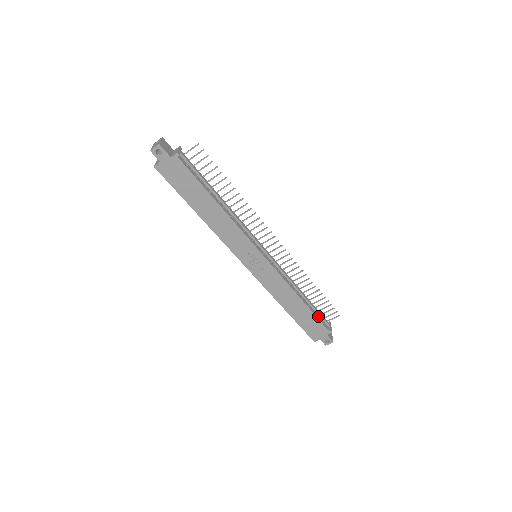
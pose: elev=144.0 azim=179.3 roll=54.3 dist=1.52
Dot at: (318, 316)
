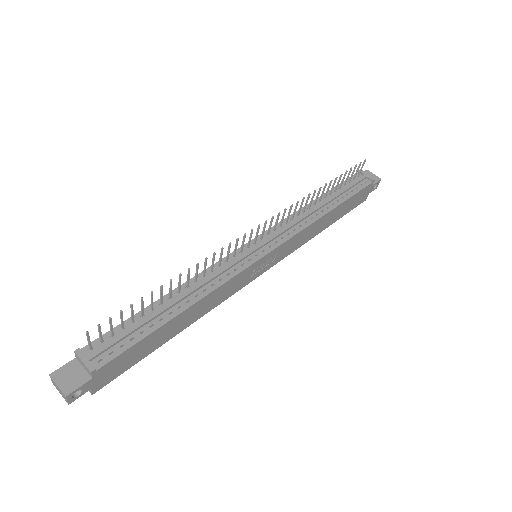
Dot at: (351, 191)
